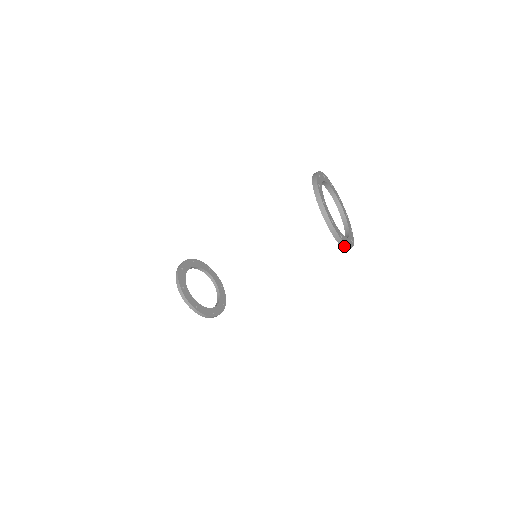
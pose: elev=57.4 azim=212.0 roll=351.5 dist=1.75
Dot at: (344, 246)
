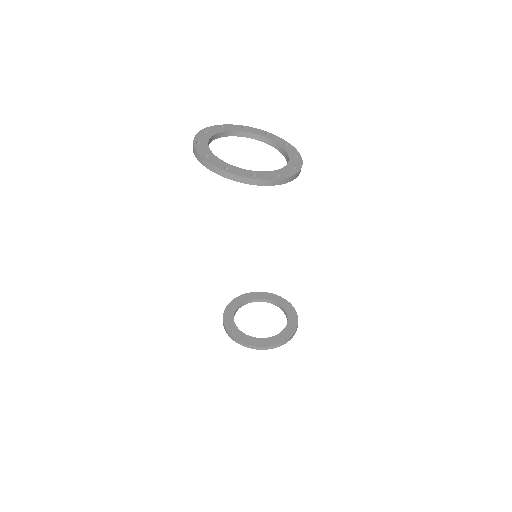
Dot at: (270, 183)
